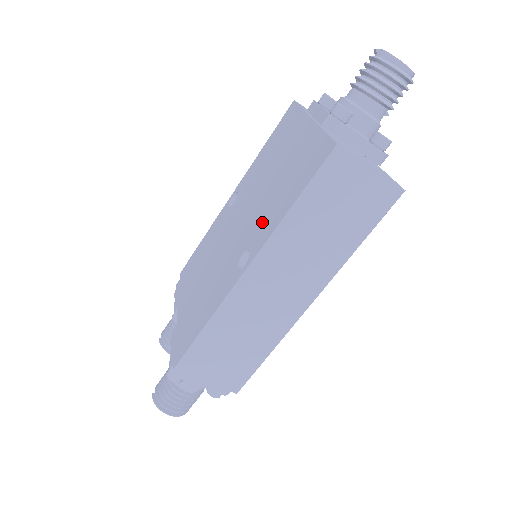
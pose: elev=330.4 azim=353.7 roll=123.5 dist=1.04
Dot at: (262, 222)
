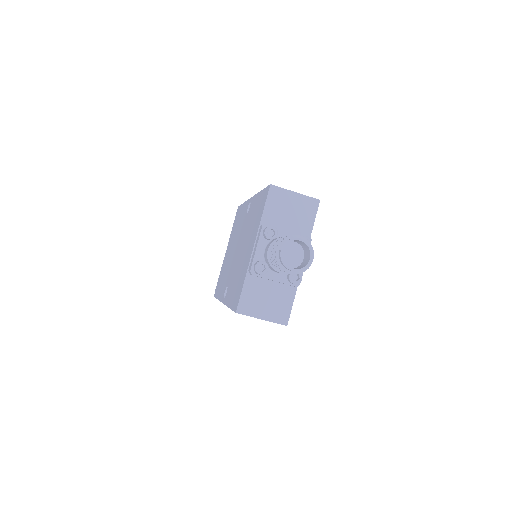
Dot at: (231, 284)
